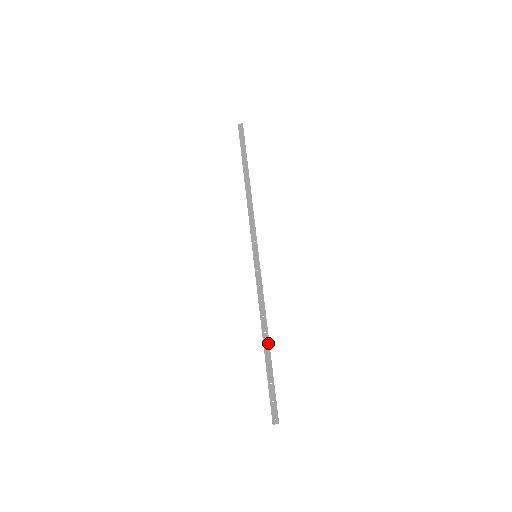
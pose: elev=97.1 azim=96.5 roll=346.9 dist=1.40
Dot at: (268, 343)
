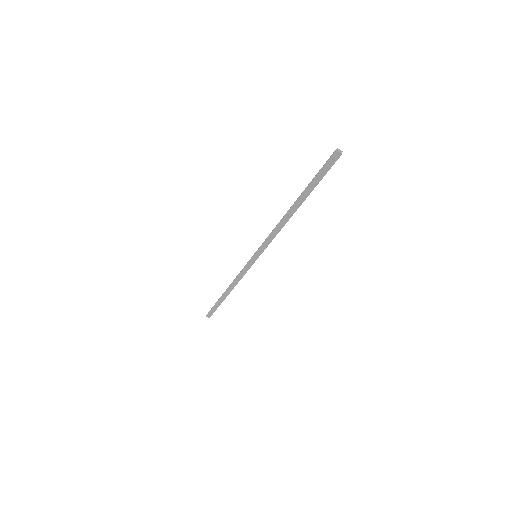
Dot at: (227, 295)
